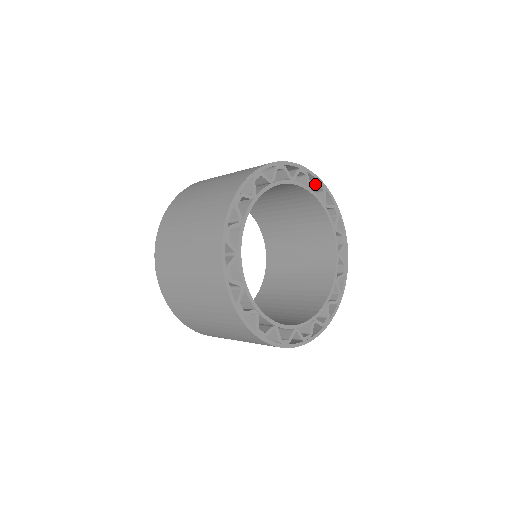
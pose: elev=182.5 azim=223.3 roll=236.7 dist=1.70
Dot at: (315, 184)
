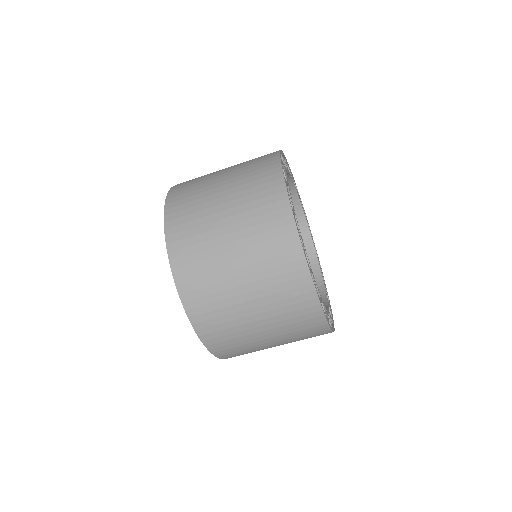
Dot at: (321, 270)
